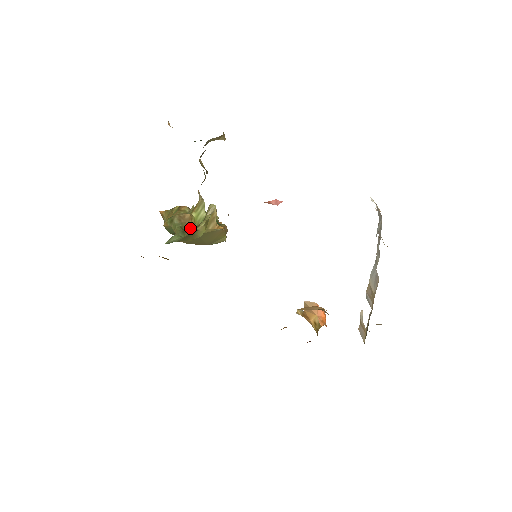
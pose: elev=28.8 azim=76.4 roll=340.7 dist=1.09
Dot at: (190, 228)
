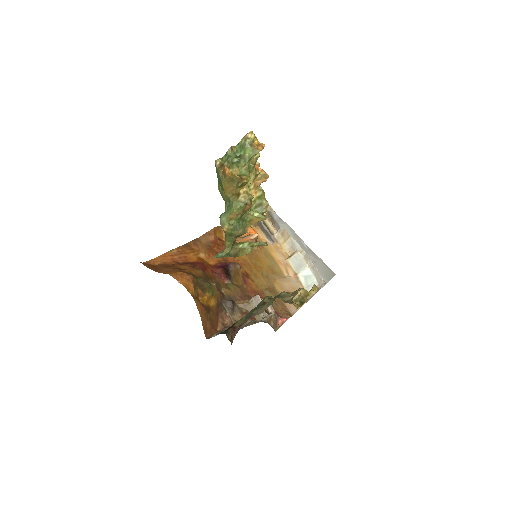
Dot at: occluded
